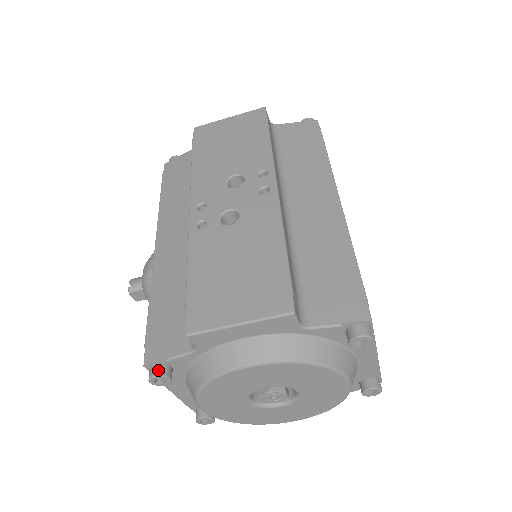
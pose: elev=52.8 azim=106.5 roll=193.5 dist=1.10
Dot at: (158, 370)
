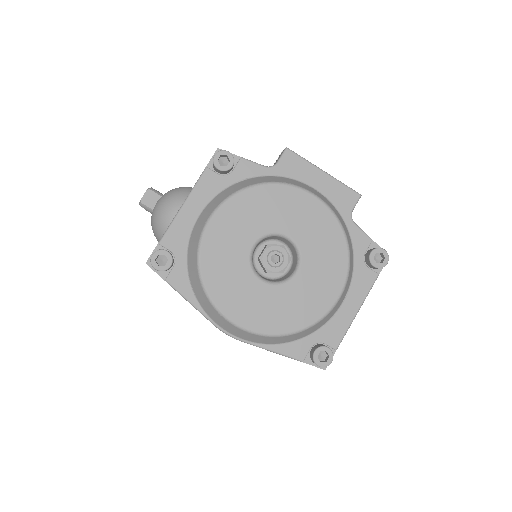
Dot at: (231, 154)
